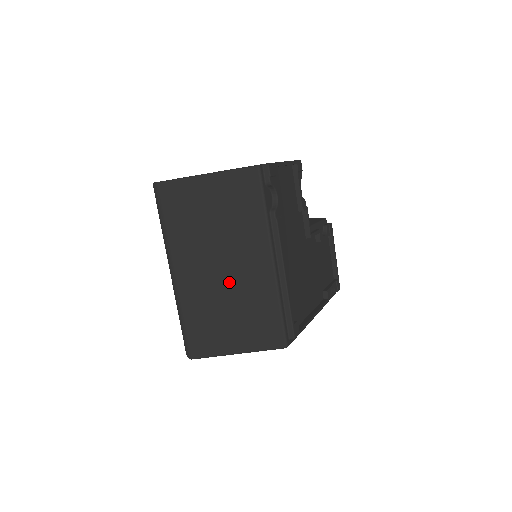
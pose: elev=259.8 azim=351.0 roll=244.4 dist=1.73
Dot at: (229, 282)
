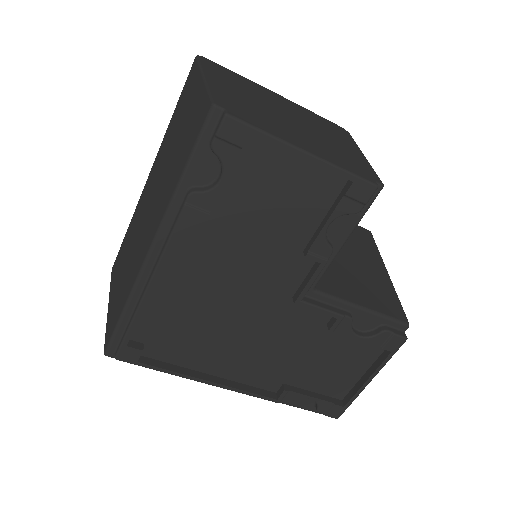
Dot at: (141, 230)
